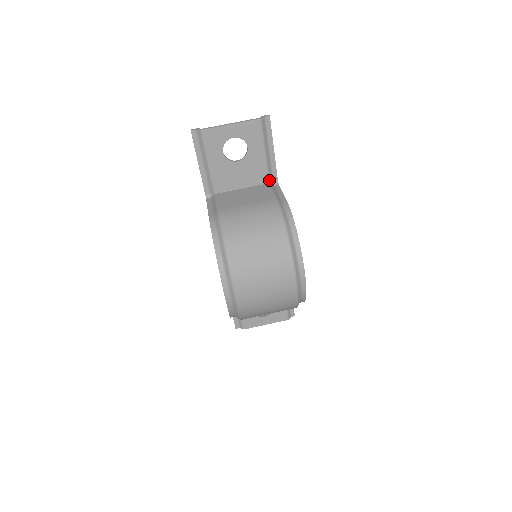
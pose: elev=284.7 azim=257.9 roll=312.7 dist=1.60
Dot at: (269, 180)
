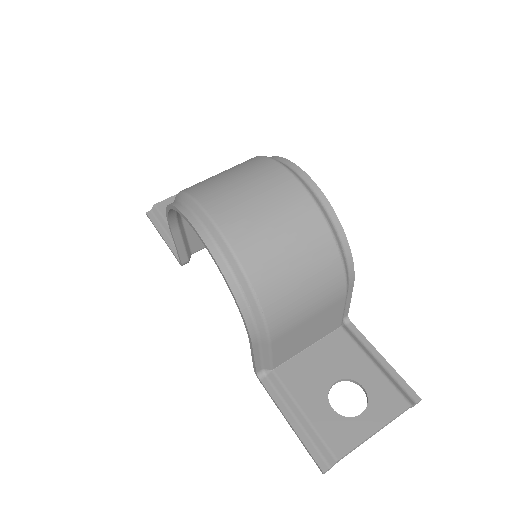
Dot at: occluded
